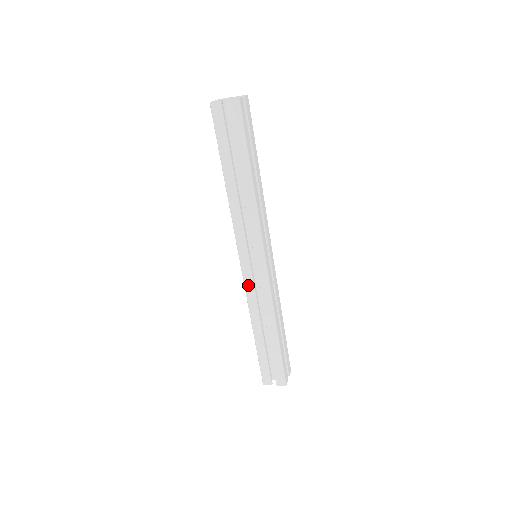
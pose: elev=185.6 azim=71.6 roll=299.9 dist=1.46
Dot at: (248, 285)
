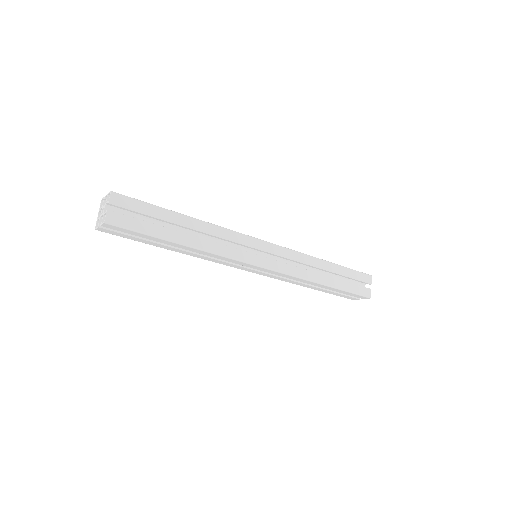
Dot at: (270, 276)
